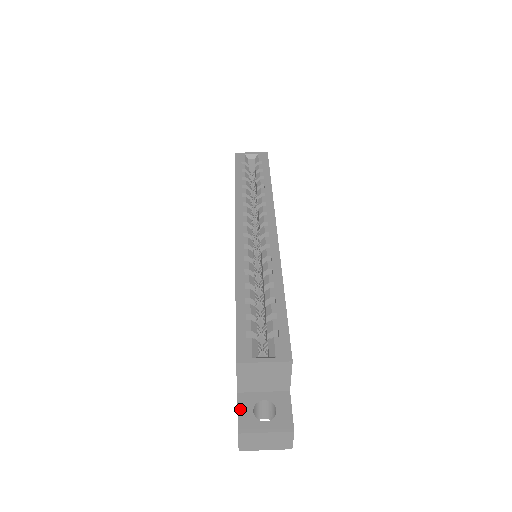
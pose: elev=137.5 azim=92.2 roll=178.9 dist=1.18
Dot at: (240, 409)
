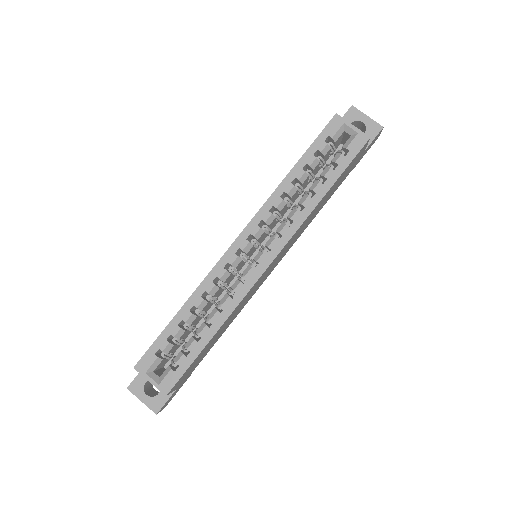
Dot at: (140, 375)
